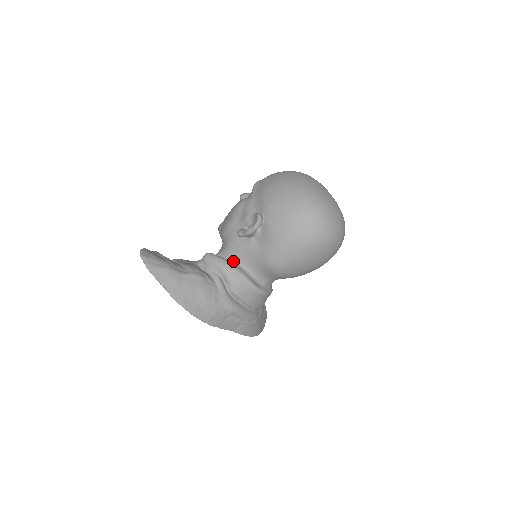
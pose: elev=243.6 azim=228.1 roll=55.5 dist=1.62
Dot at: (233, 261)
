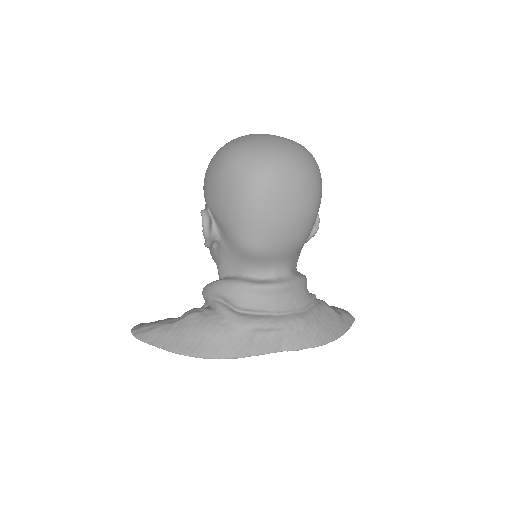
Dot at: (226, 277)
